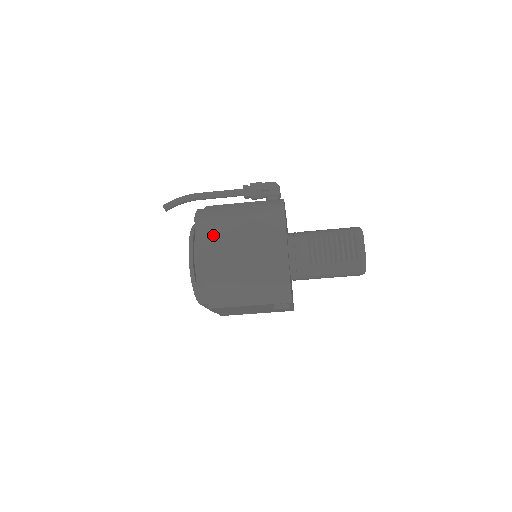
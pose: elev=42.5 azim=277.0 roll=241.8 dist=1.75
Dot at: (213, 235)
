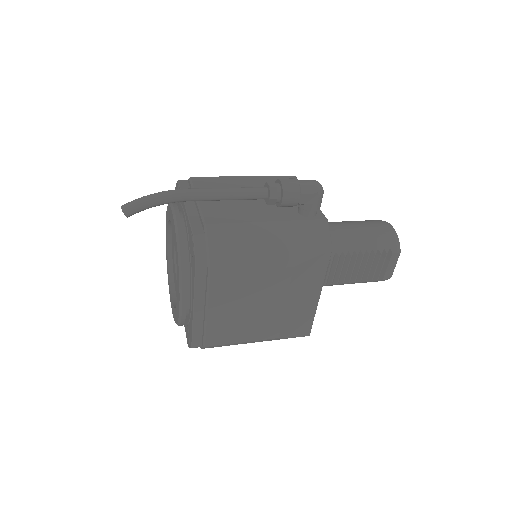
Dot at: (225, 294)
